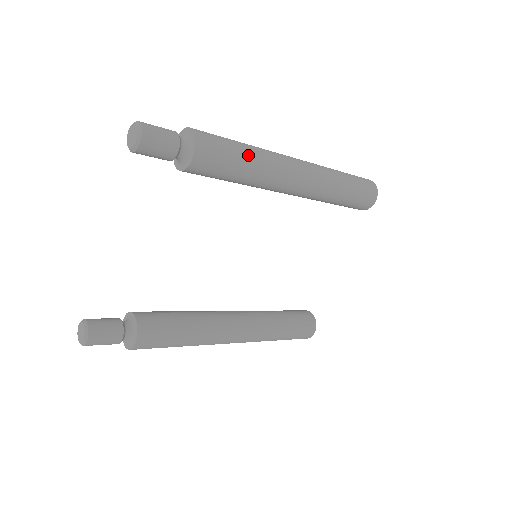
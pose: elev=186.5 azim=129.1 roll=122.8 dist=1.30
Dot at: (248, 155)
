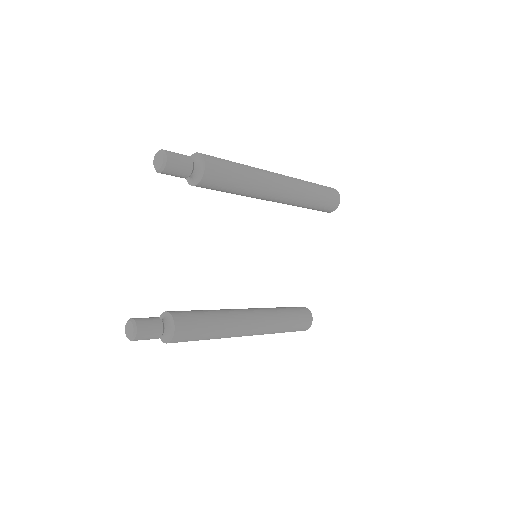
Dot at: (242, 169)
